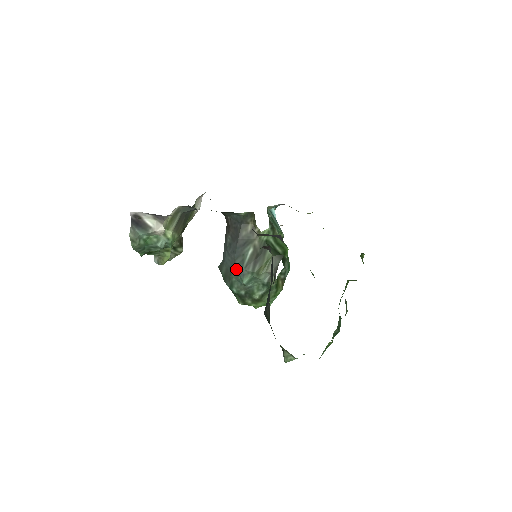
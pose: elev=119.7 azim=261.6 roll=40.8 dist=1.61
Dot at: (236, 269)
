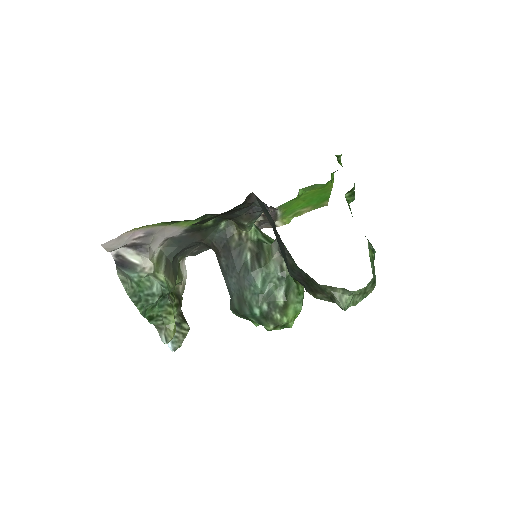
Dot at: (244, 280)
